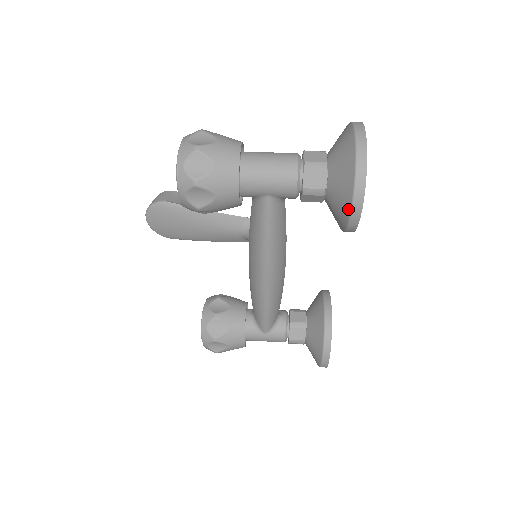
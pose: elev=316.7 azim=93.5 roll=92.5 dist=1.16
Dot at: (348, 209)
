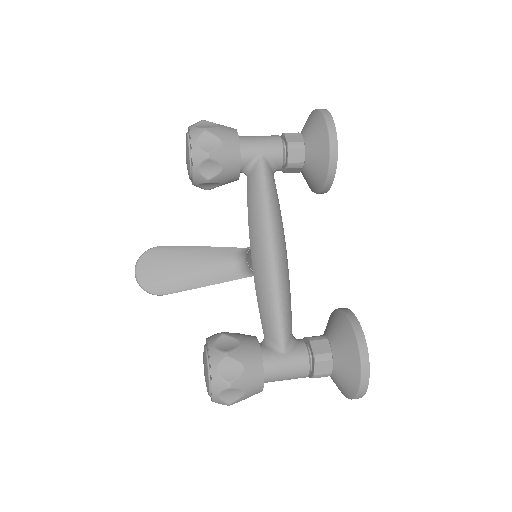
Dot at: (326, 134)
